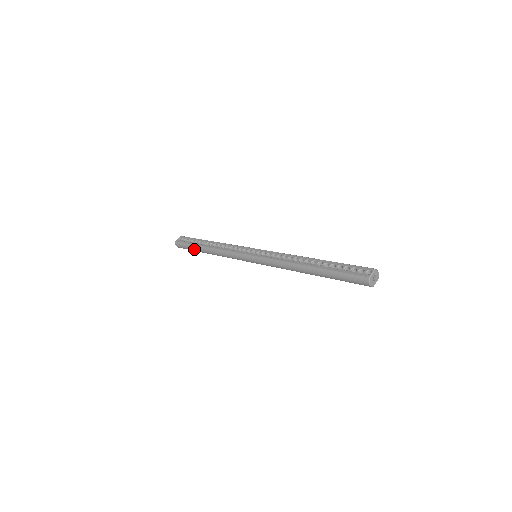
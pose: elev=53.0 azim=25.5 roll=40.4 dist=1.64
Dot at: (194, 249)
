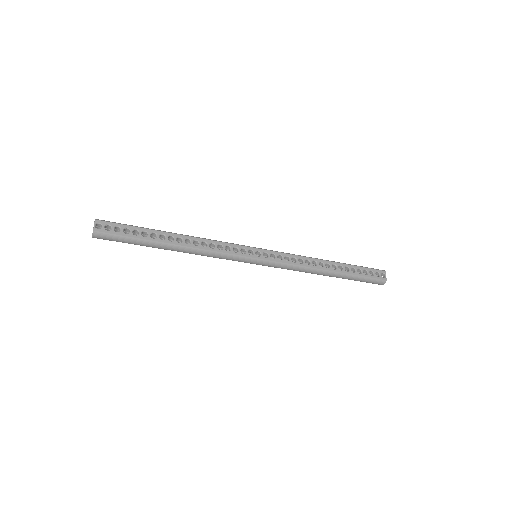
Dot at: (143, 245)
